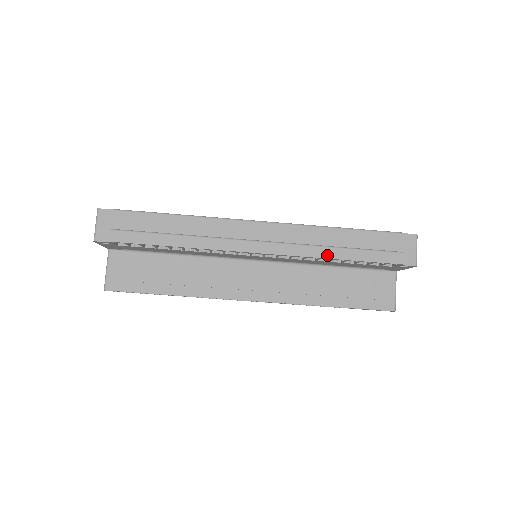
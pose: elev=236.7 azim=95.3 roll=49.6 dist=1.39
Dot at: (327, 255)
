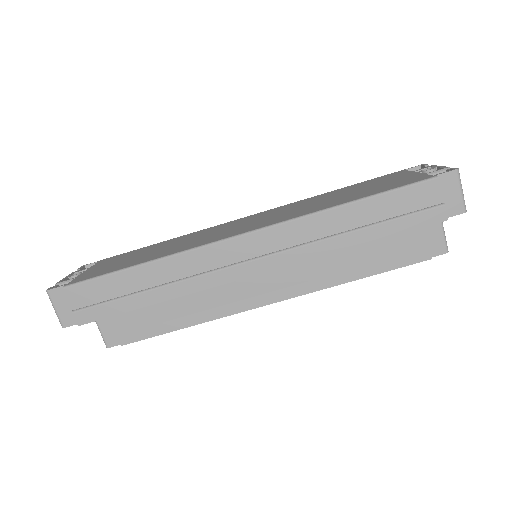
Dot at: (343, 246)
